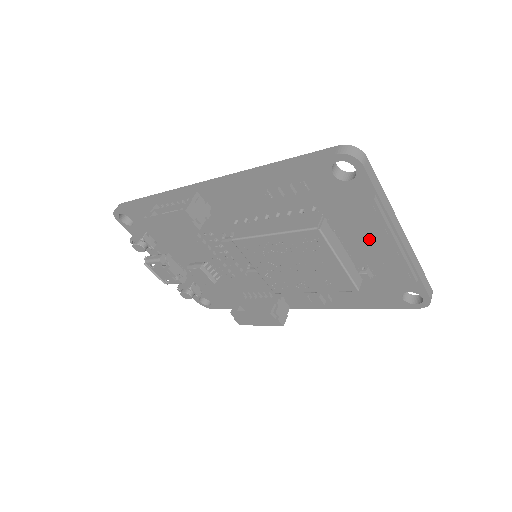
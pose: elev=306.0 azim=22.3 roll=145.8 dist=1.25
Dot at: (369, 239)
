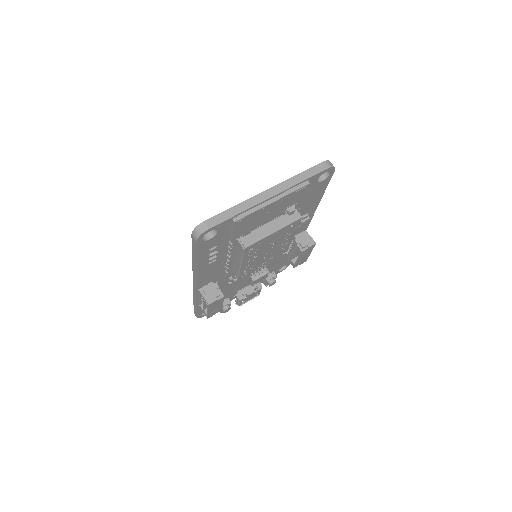
Dot at: (264, 215)
